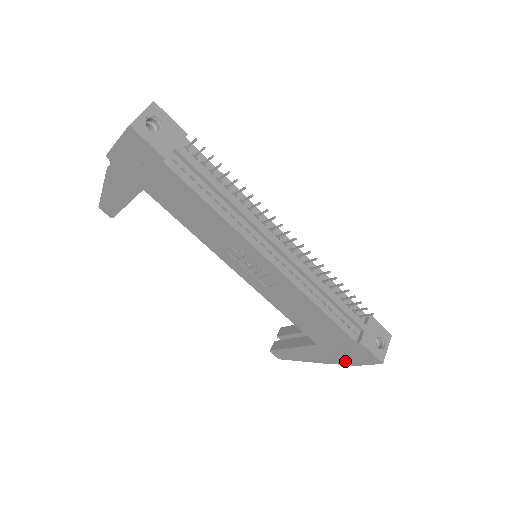
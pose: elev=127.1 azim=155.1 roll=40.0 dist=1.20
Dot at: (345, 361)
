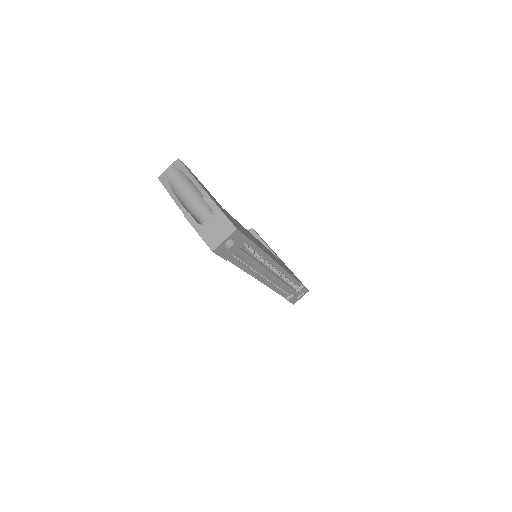
Dot at: occluded
